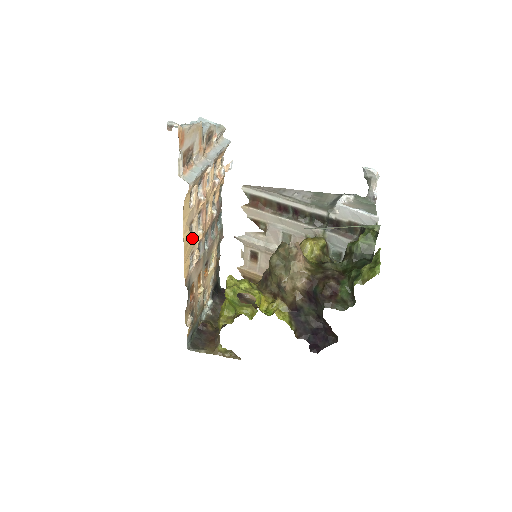
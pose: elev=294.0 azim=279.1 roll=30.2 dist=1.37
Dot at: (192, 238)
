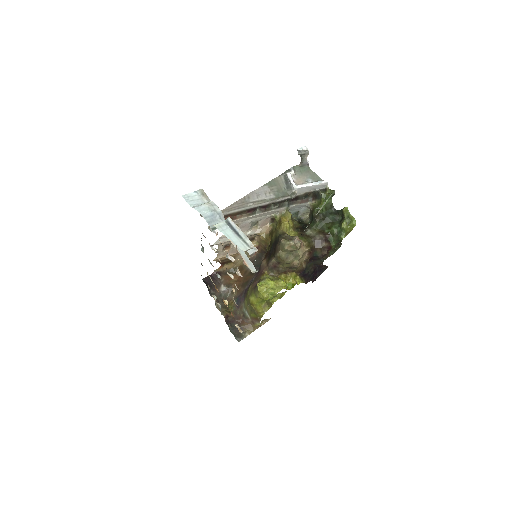
Dot at: (237, 288)
